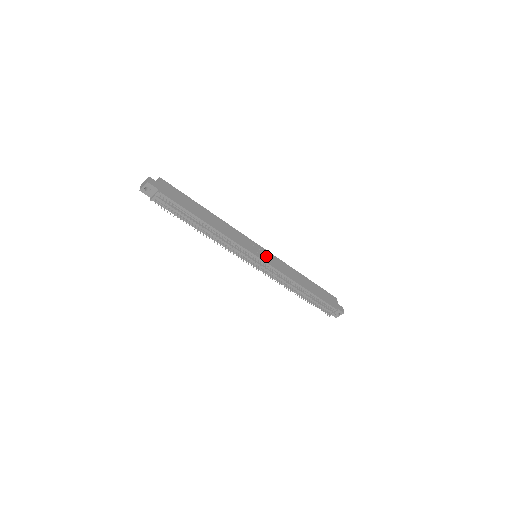
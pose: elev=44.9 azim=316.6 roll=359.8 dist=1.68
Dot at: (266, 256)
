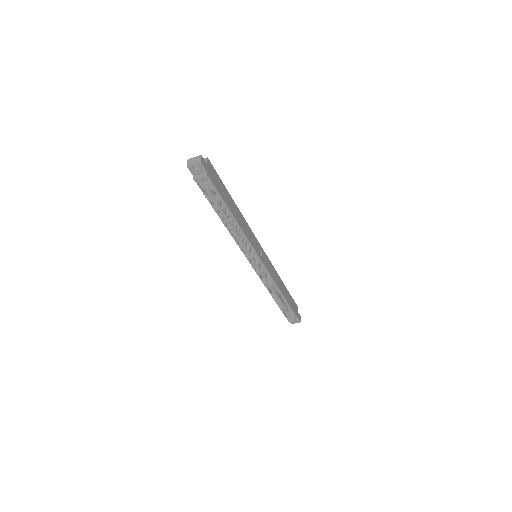
Dot at: (265, 258)
